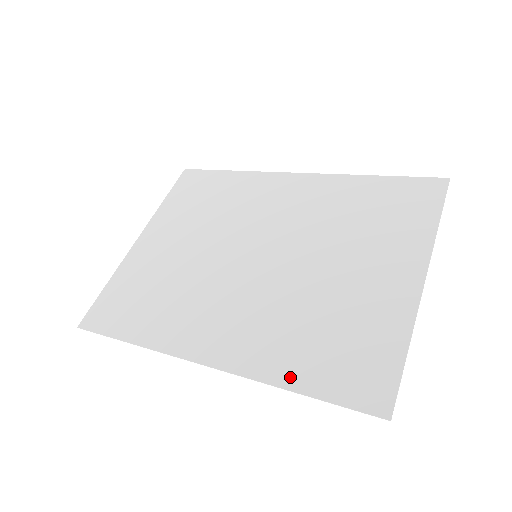
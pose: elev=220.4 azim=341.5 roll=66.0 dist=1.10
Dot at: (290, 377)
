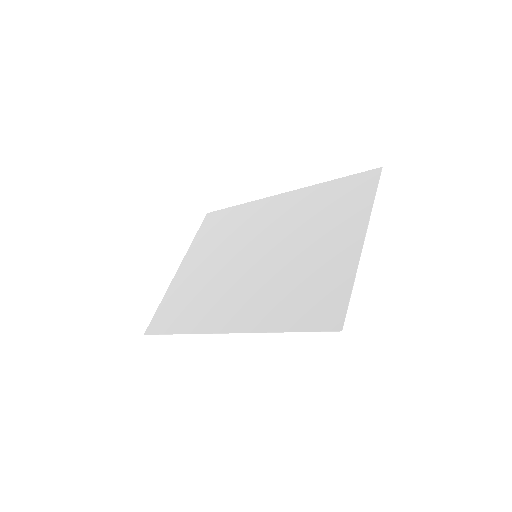
Dot at: (279, 324)
